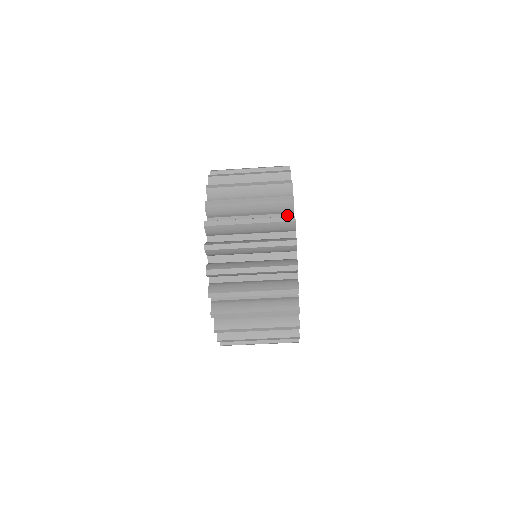
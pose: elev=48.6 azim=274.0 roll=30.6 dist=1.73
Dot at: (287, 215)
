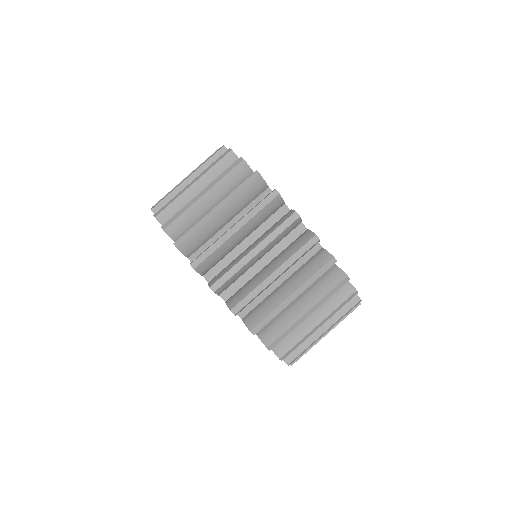
Dot at: (280, 211)
